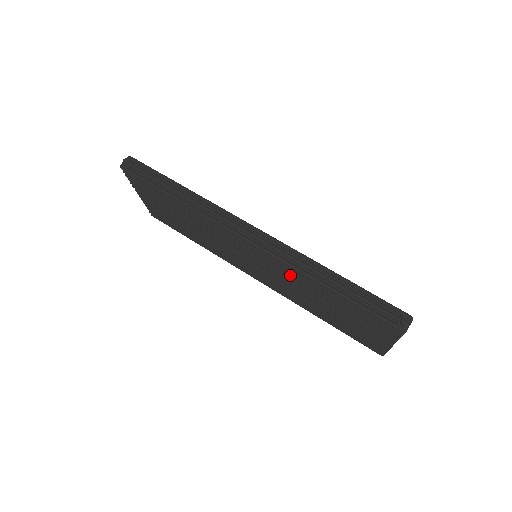
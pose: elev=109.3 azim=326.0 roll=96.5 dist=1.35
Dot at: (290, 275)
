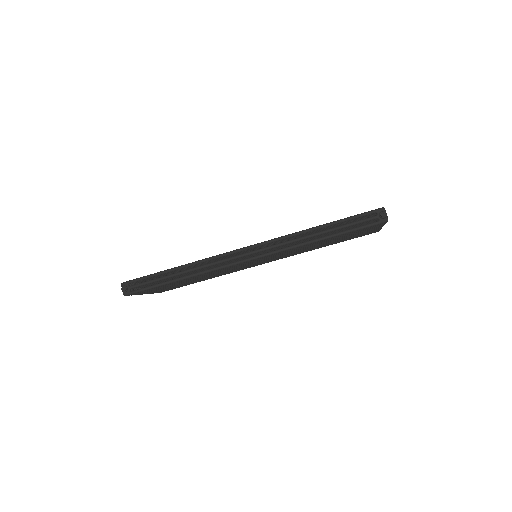
Dot at: occluded
